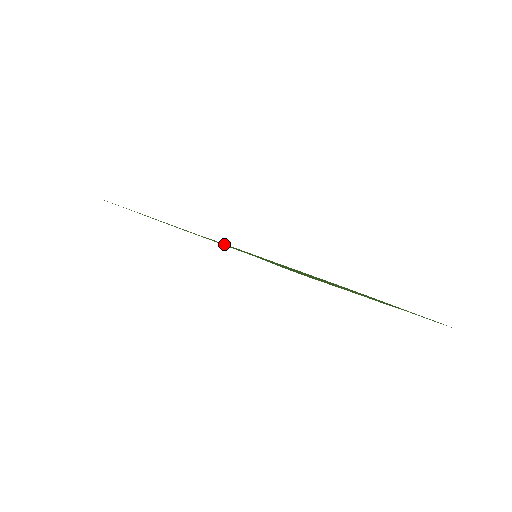
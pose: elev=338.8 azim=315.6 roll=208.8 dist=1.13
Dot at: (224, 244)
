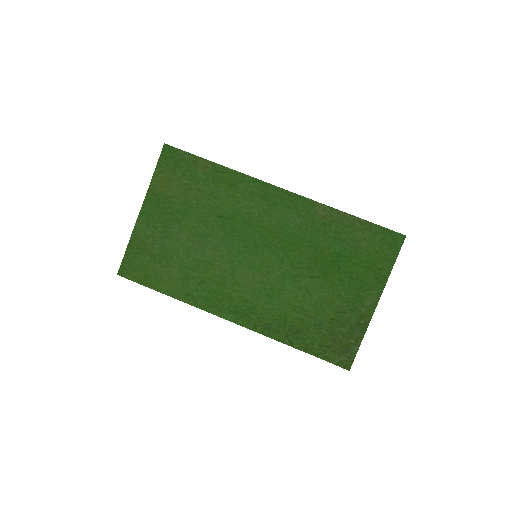
Dot at: (241, 283)
